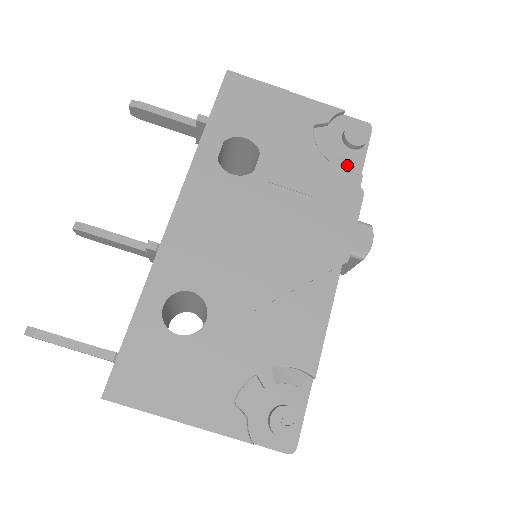
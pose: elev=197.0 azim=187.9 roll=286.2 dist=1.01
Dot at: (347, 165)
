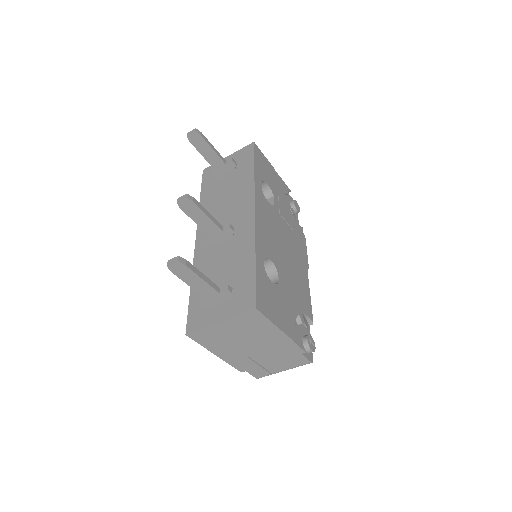
Dot at: occluded
